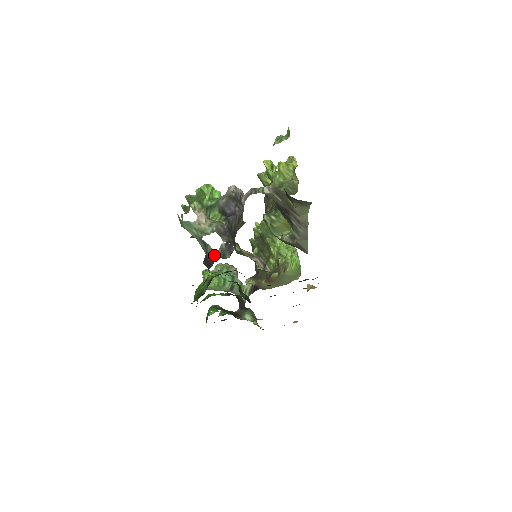
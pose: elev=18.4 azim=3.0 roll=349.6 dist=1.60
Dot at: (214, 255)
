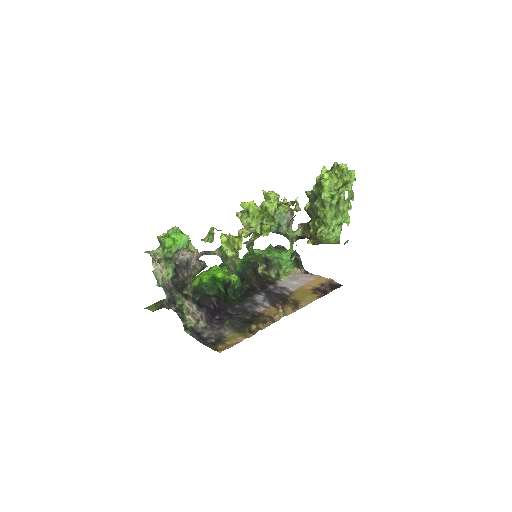
Dot at: (162, 302)
